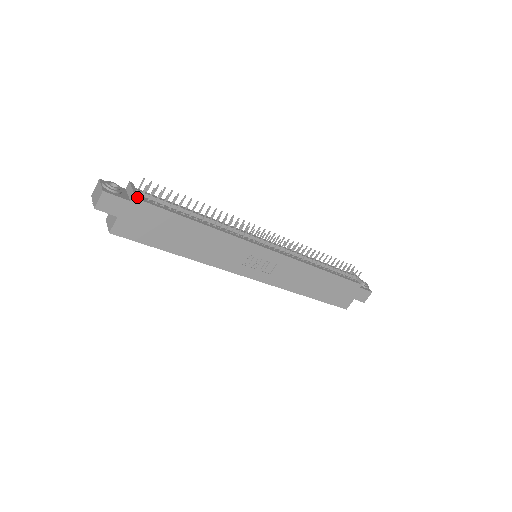
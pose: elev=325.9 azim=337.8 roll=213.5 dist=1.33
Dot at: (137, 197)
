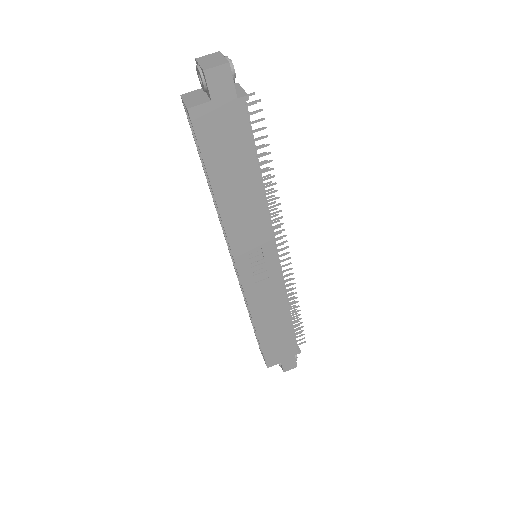
Dot at: (243, 101)
